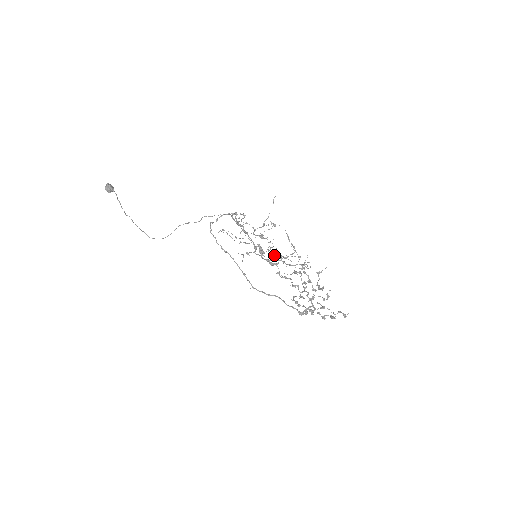
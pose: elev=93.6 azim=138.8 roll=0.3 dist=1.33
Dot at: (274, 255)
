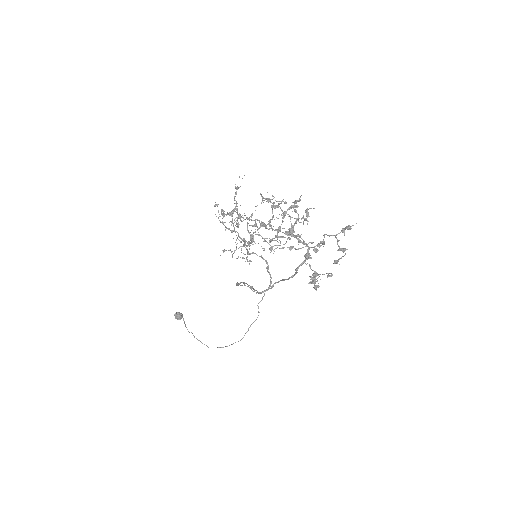
Dot at: occluded
